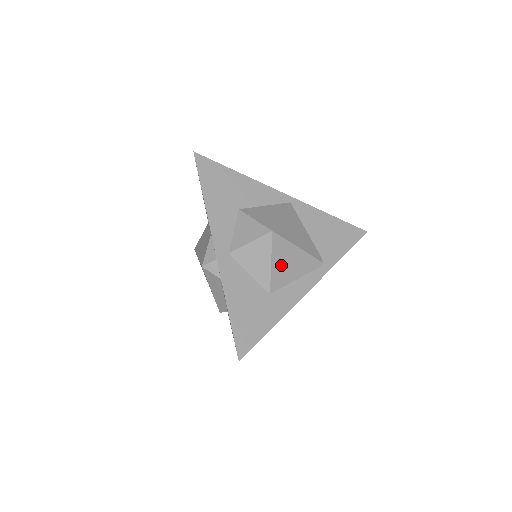
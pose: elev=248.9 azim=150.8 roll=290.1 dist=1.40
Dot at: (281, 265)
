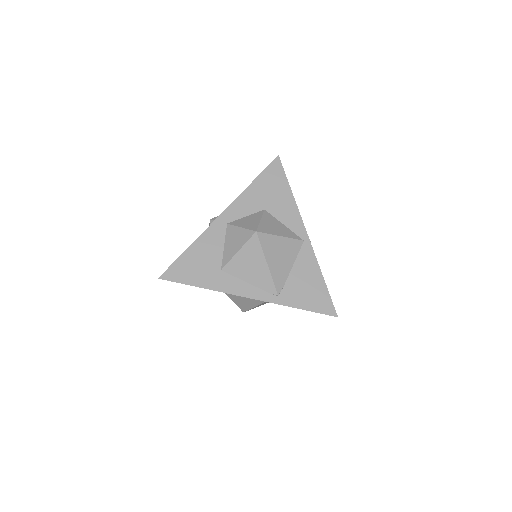
Dot at: (244, 260)
